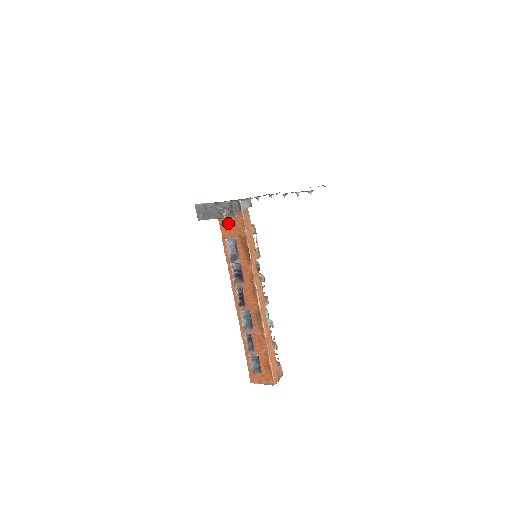
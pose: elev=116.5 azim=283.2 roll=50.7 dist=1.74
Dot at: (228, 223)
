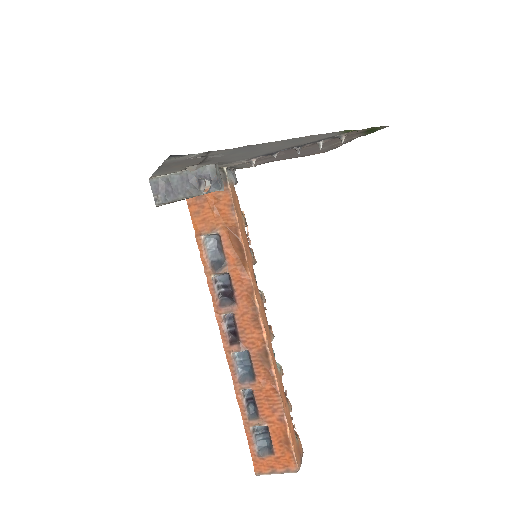
Dot at: (205, 208)
